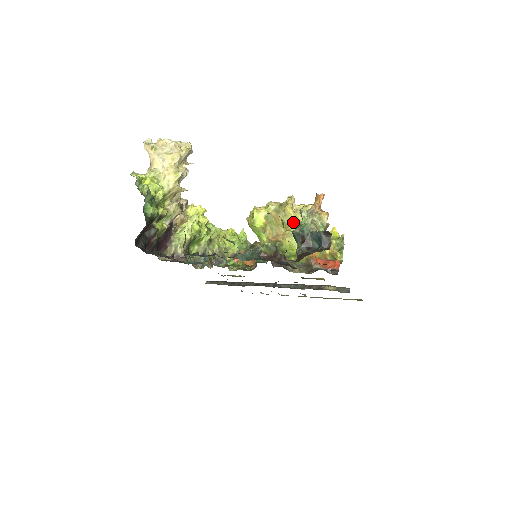
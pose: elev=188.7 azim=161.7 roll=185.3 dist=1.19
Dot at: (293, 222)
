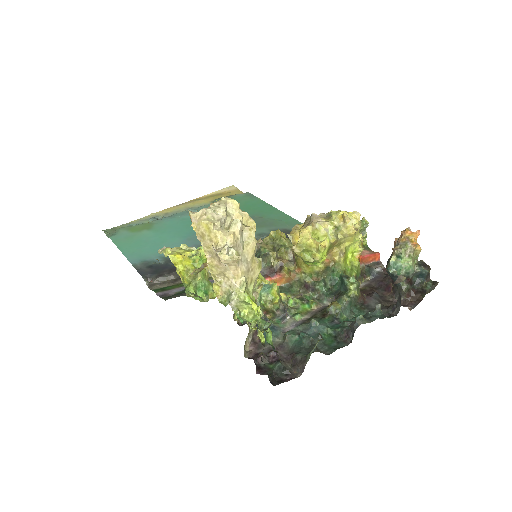
Dot at: (350, 240)
